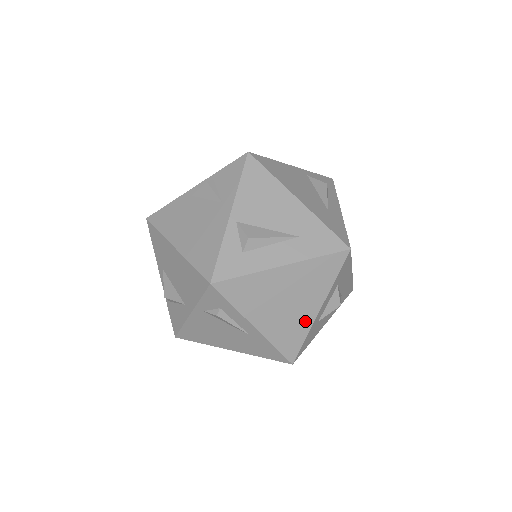
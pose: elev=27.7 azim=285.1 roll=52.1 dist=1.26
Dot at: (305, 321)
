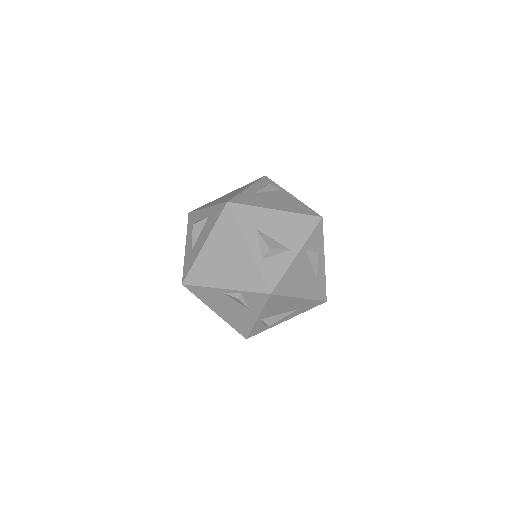
Dot at: occluded
